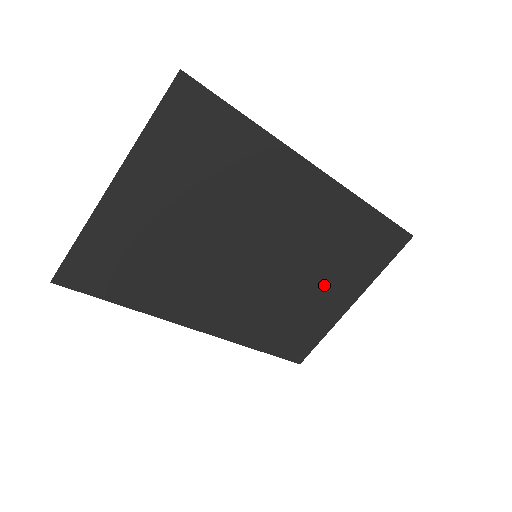
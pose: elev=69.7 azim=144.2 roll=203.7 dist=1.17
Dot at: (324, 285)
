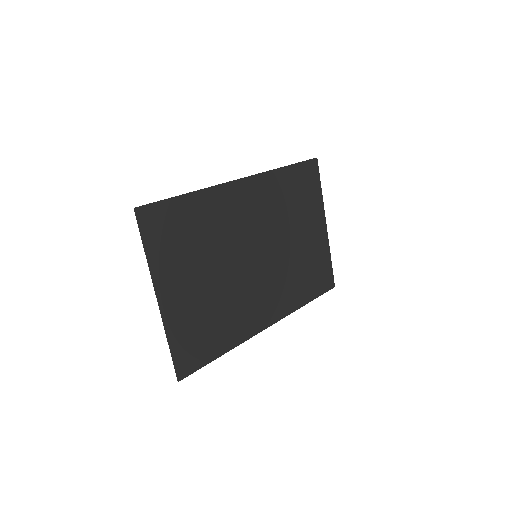
Dot at: (302, 232)
